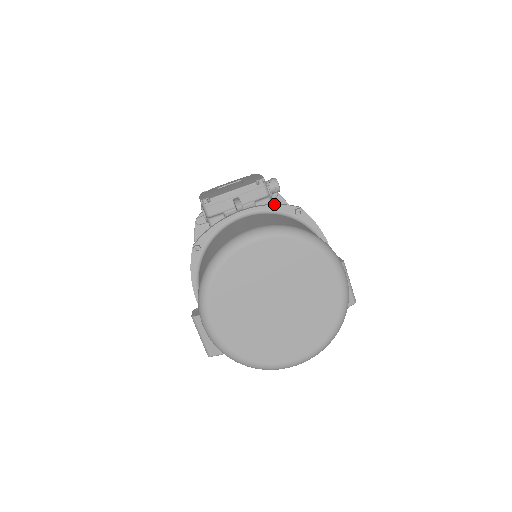
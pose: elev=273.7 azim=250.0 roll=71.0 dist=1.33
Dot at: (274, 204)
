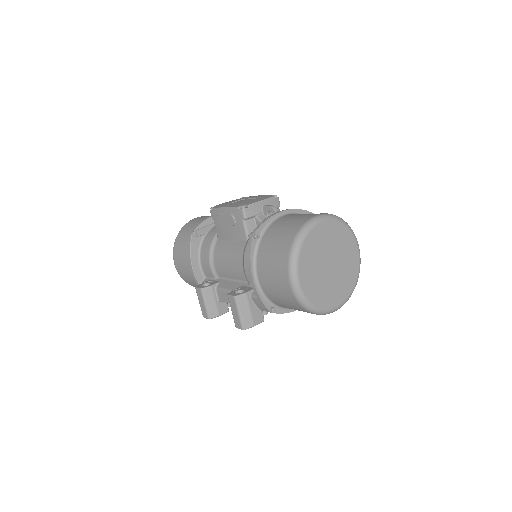
Dot at: (298, 209)
